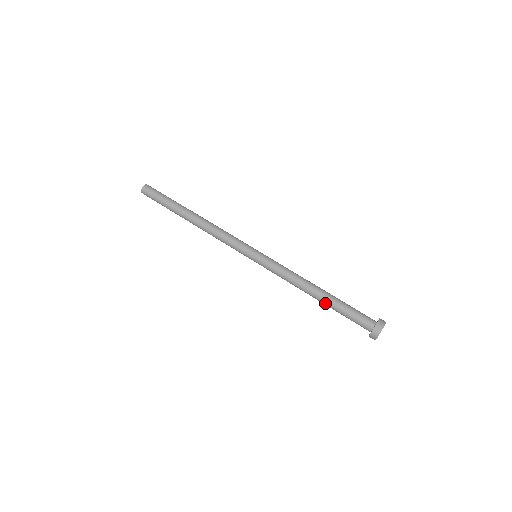
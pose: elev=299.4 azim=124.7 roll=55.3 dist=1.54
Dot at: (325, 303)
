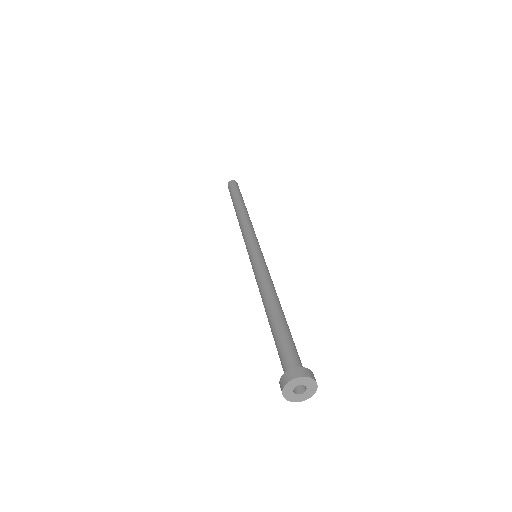
Dot at: occluded
